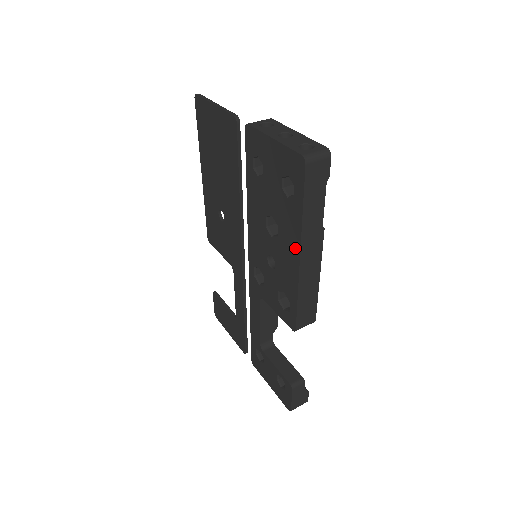
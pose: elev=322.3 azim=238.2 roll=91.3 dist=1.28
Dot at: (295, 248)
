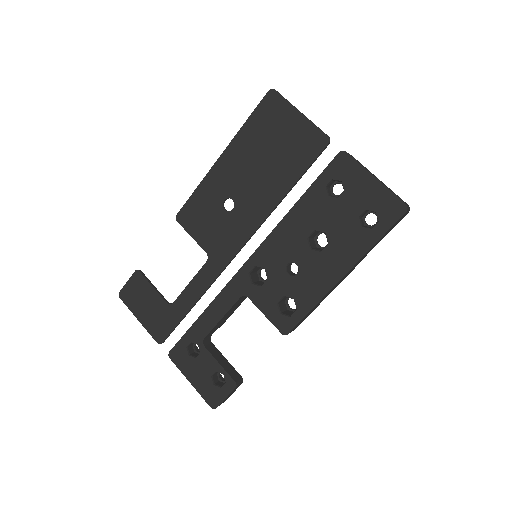
Dot at: (342, 267)
